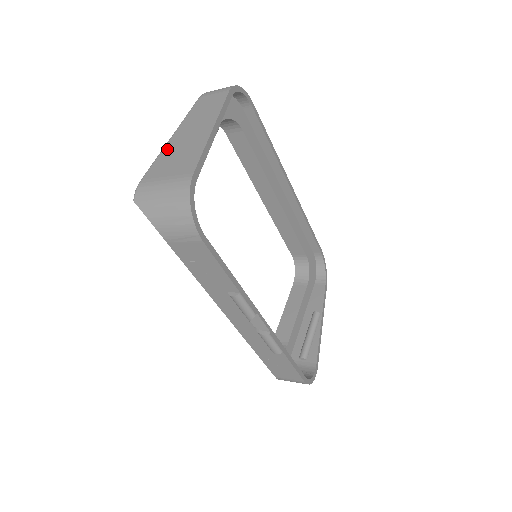
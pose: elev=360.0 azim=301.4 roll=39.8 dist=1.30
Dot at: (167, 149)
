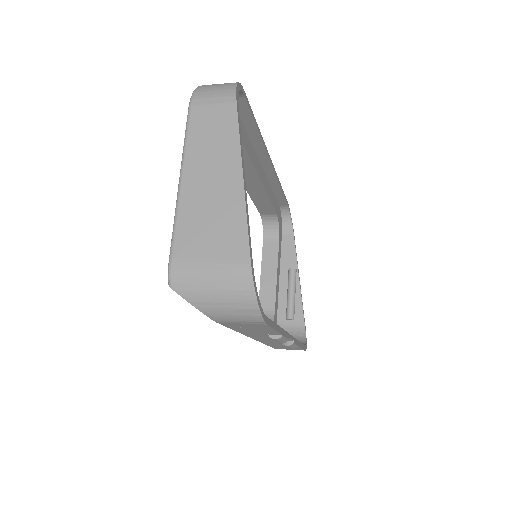
Dot at: (186, 205)
